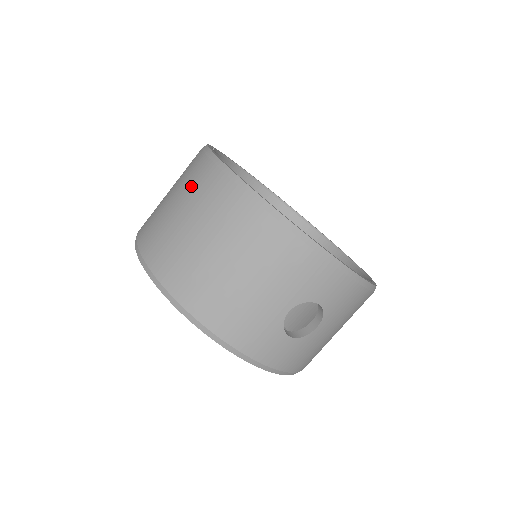
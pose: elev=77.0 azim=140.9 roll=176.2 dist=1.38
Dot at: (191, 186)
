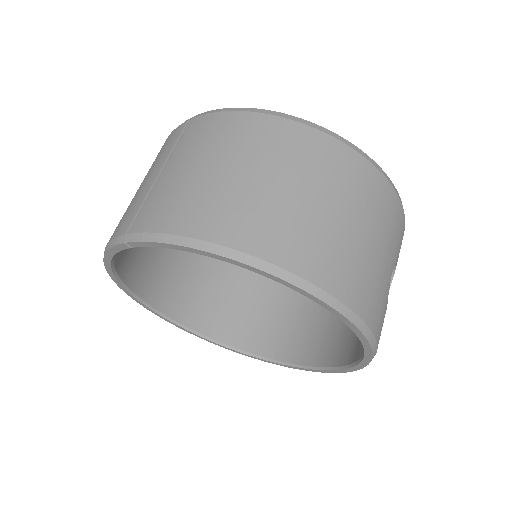
Dot at: (256, 145)
